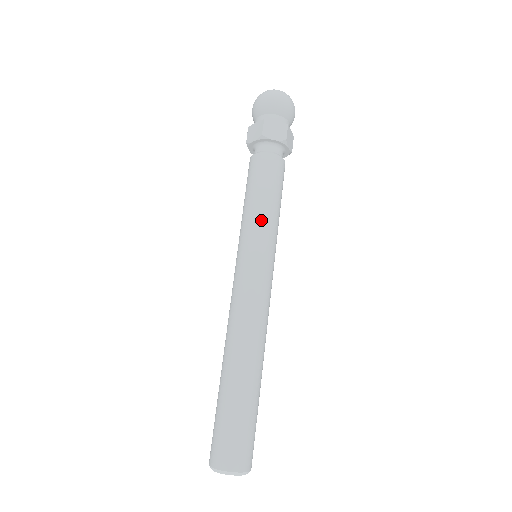
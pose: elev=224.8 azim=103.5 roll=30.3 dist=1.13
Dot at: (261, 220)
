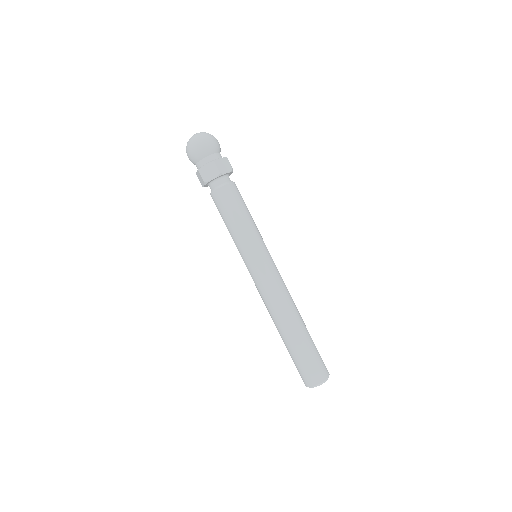
Dot at: (241, 238)
